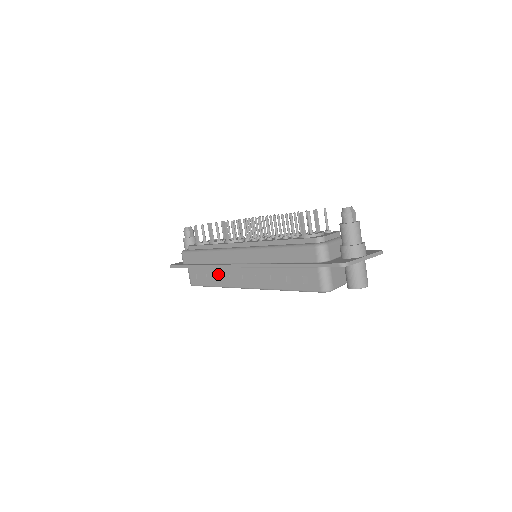
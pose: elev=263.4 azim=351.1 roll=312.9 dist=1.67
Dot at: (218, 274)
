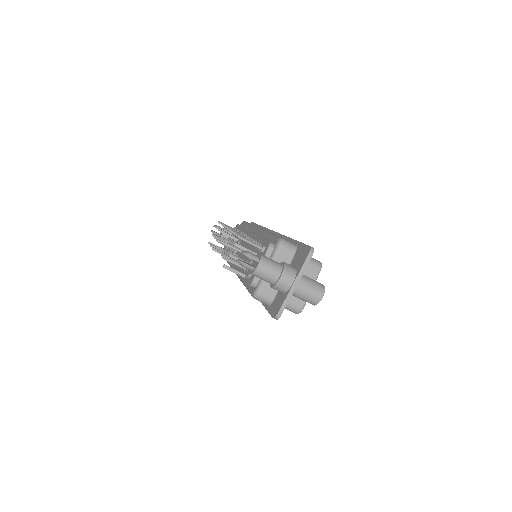
Dot at: occluded
